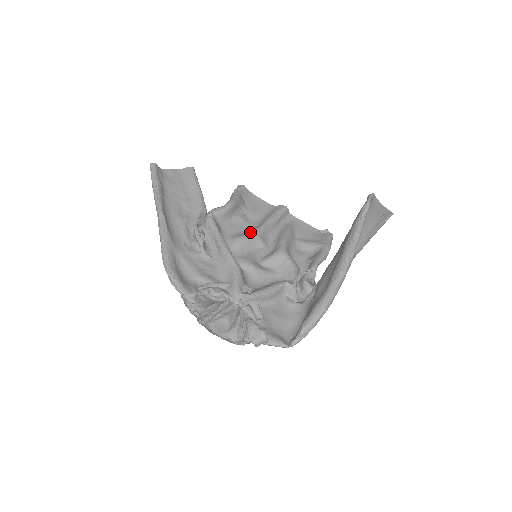
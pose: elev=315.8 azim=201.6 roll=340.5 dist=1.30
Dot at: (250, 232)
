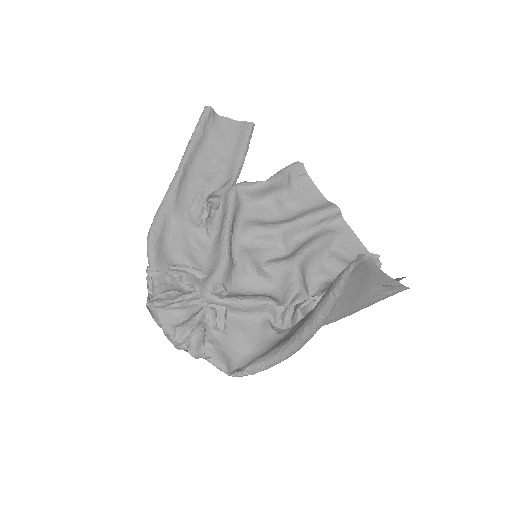
Dot at: (272, 224)
